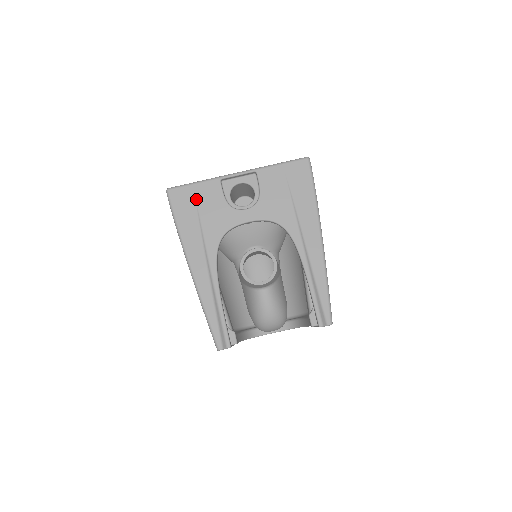
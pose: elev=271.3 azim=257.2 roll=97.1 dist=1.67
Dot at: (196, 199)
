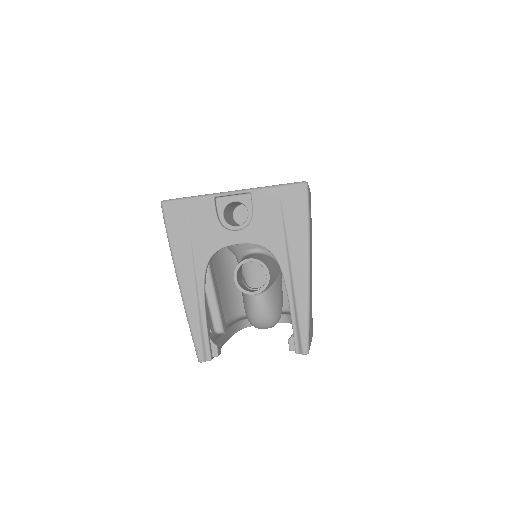
Dot at: (189, 215)
